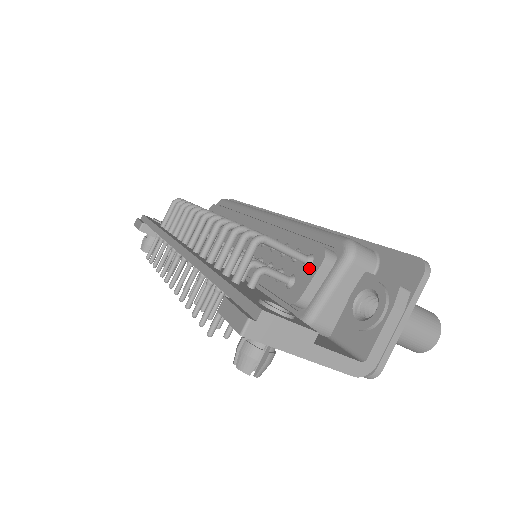
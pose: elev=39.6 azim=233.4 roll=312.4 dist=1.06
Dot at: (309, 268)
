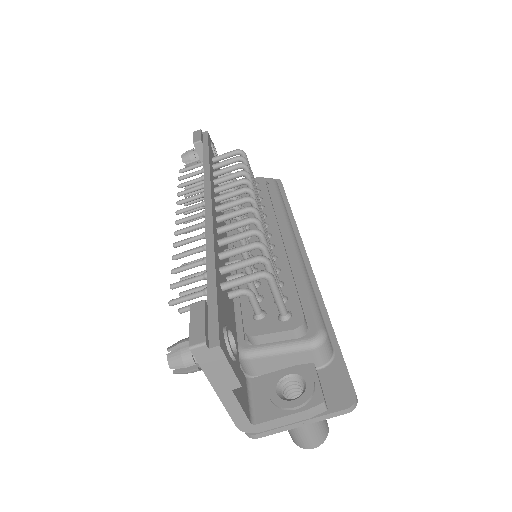
Dot at: (280, 322)
